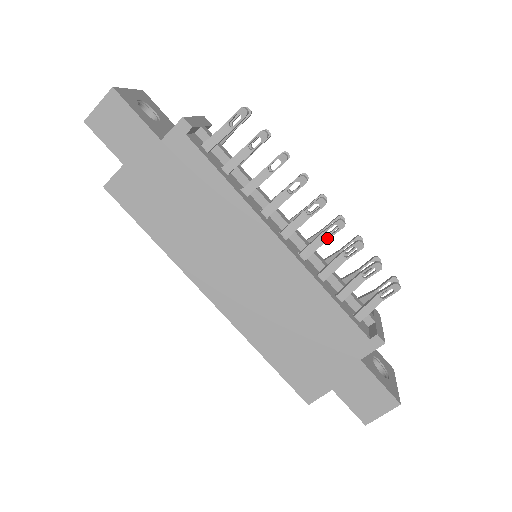
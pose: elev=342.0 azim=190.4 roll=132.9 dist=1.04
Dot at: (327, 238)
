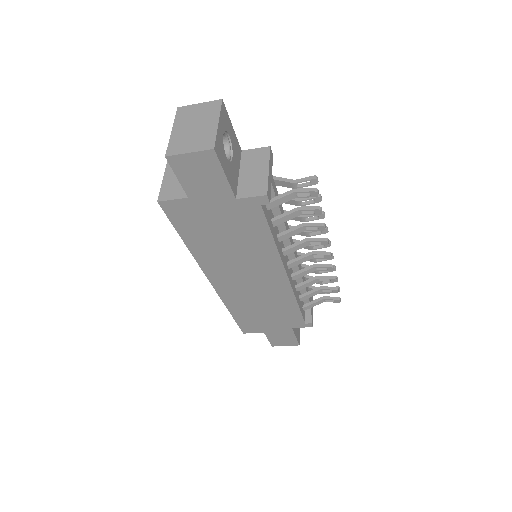
Dot at: (316, 270)
